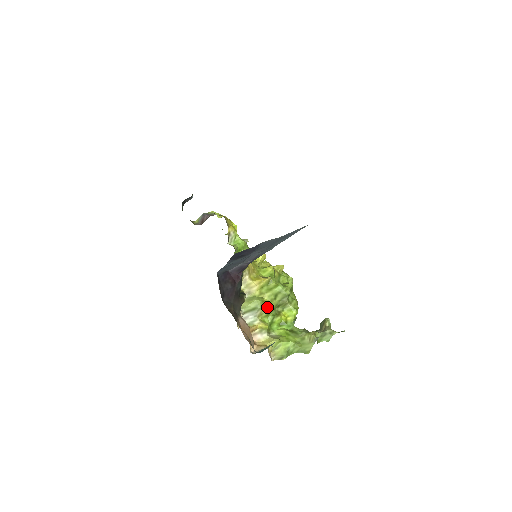
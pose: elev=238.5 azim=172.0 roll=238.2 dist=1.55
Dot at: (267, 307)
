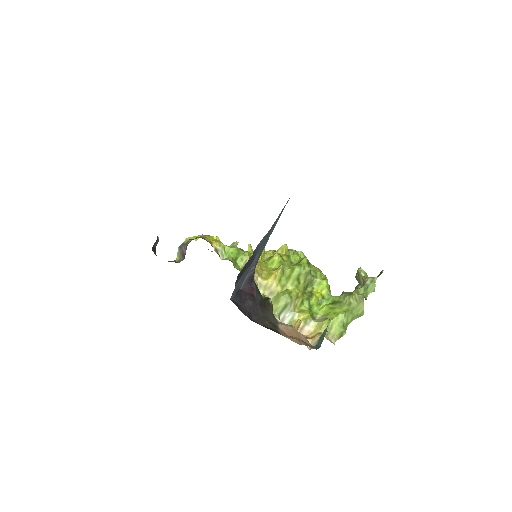
Dot at: (297, 296)
